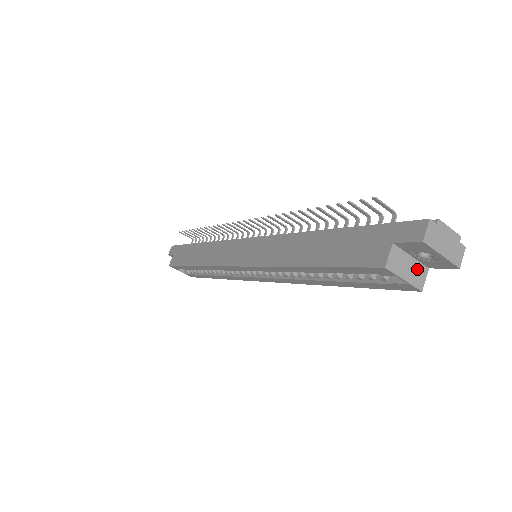
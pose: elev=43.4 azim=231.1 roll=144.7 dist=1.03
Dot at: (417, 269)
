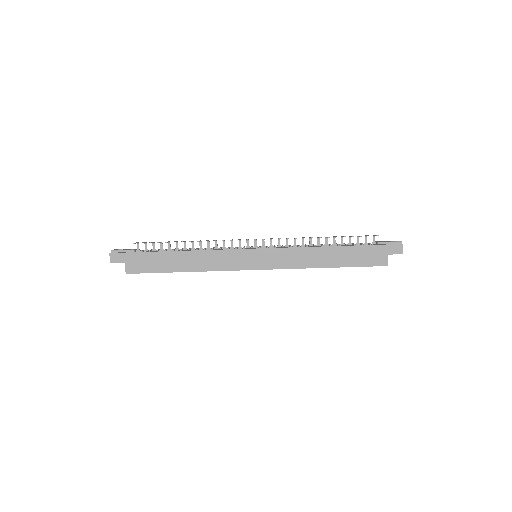
Dot at: occluded
